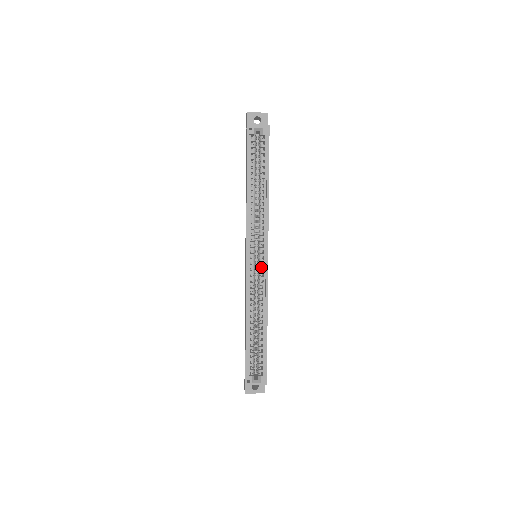
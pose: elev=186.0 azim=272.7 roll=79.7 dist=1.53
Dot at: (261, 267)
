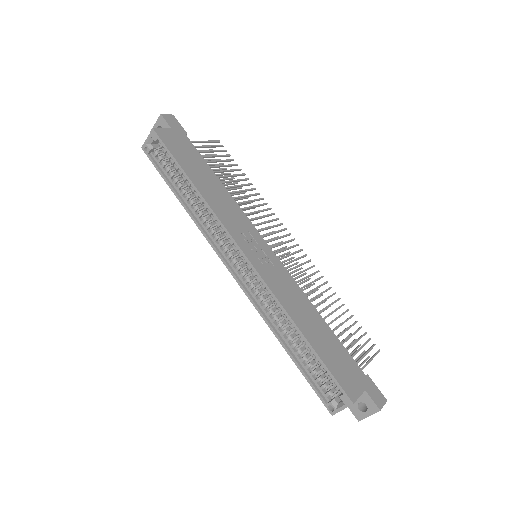
Dot at: (249, 269)
